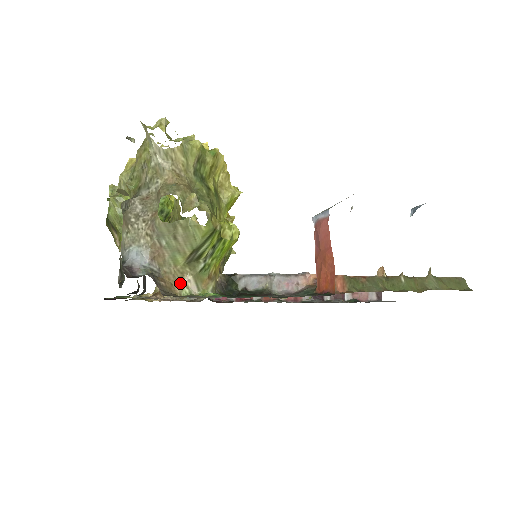
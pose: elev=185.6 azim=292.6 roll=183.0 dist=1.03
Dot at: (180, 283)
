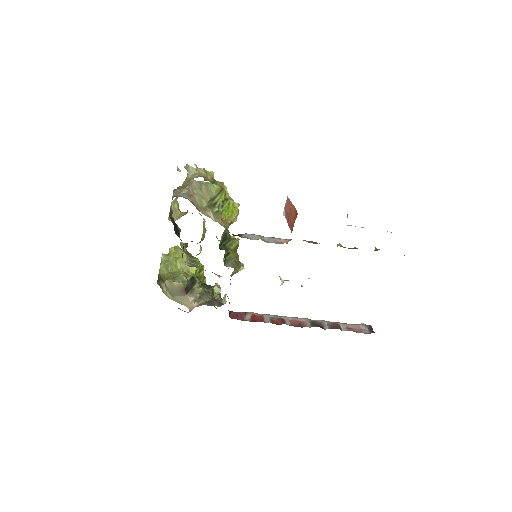
Dot at: (204, 213)
